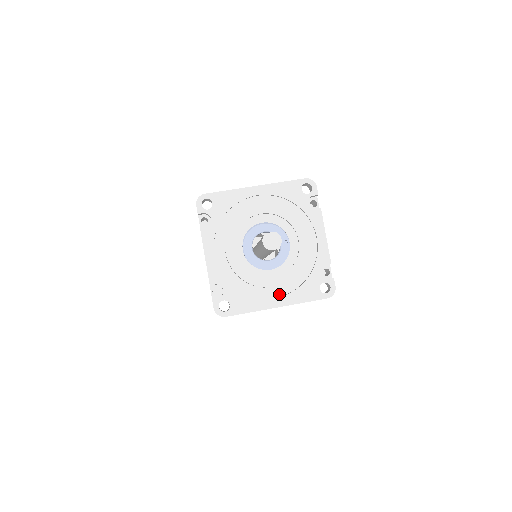
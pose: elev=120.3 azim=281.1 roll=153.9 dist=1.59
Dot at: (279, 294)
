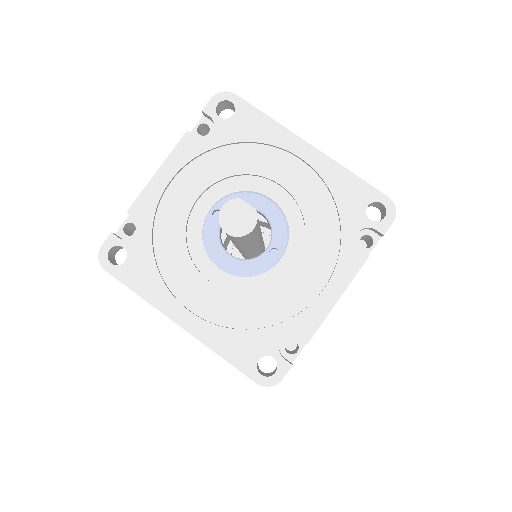
Dot at: (200, 311)
